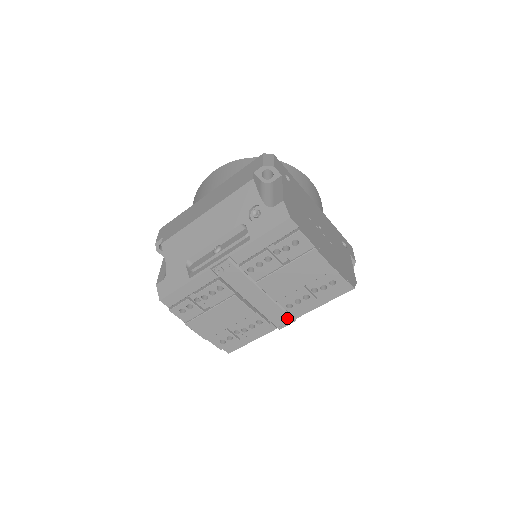
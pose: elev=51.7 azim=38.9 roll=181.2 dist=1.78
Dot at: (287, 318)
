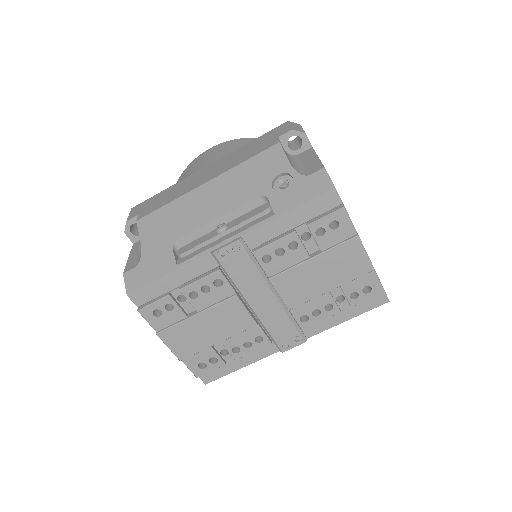
Dot at: (296, 336)
